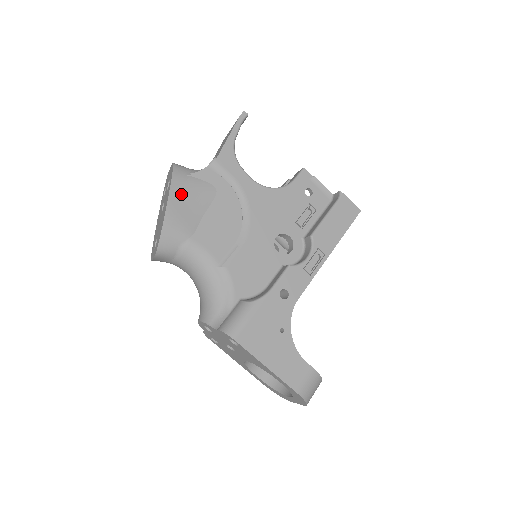
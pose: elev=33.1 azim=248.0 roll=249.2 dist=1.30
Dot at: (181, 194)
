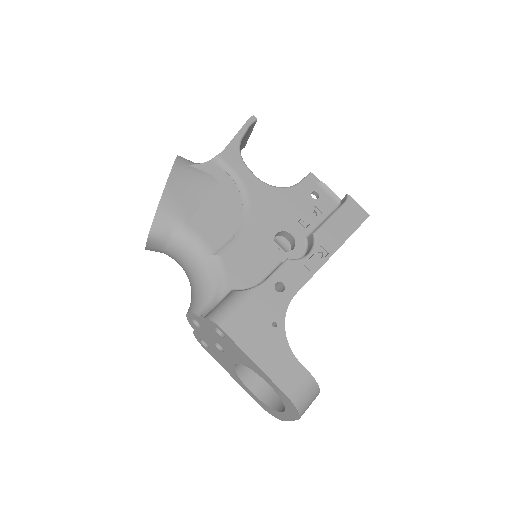
Dot at: (180, 181)
